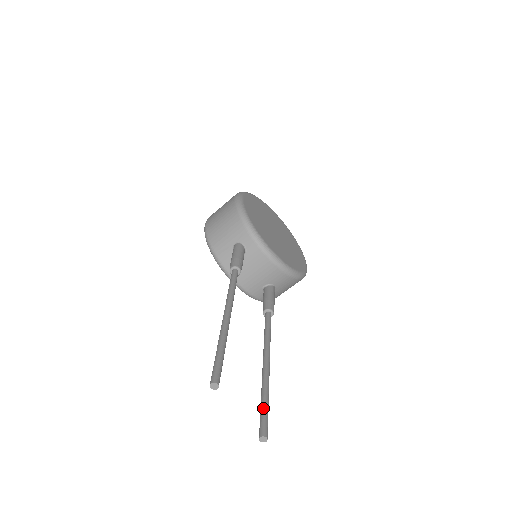
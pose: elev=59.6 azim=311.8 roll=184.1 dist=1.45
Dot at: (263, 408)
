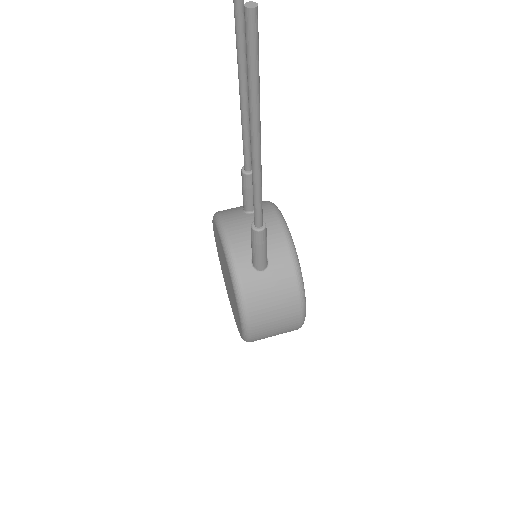
Dot at: (254, 55)
